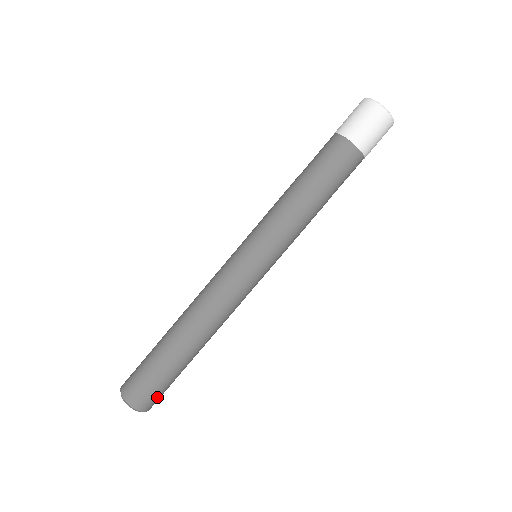
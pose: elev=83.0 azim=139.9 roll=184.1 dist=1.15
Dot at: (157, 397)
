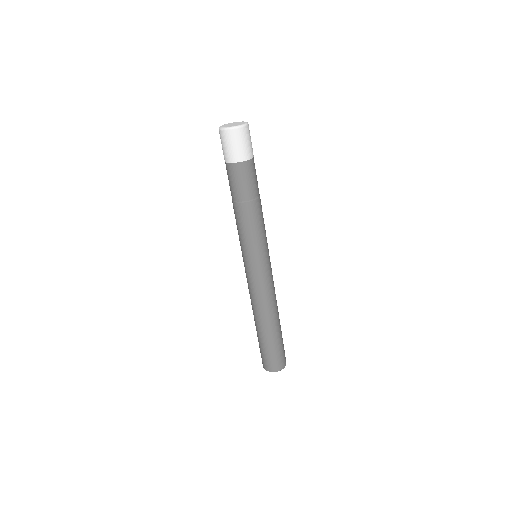
Dot at: (284, 353)
